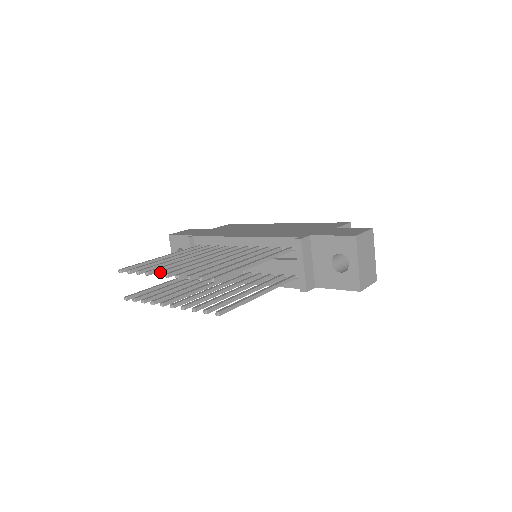
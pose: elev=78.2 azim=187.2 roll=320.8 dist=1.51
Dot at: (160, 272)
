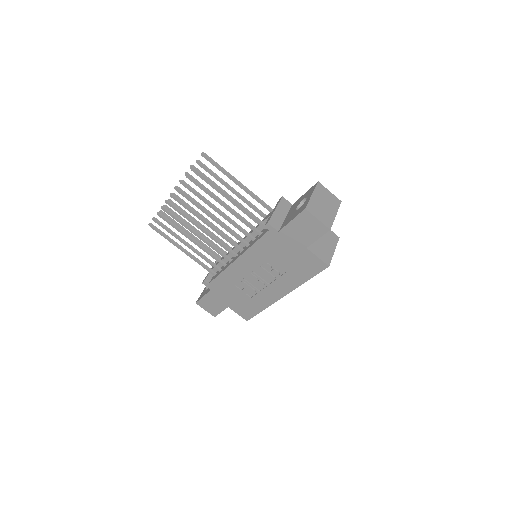
Dot at: occluded
